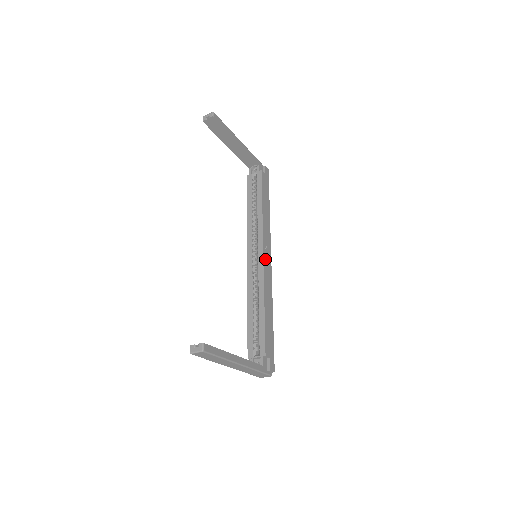
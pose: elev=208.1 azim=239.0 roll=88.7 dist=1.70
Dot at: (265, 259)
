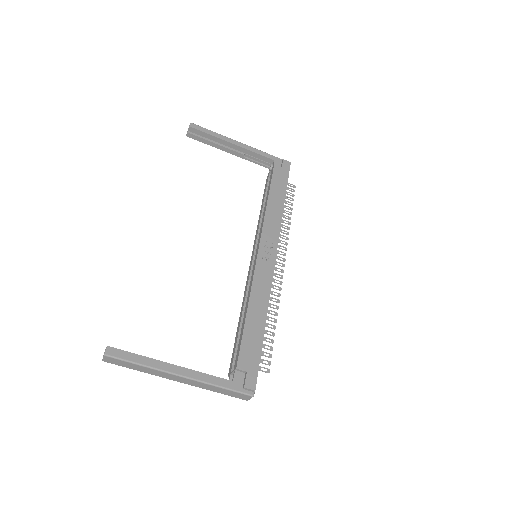
Dot at: (261, 256)
